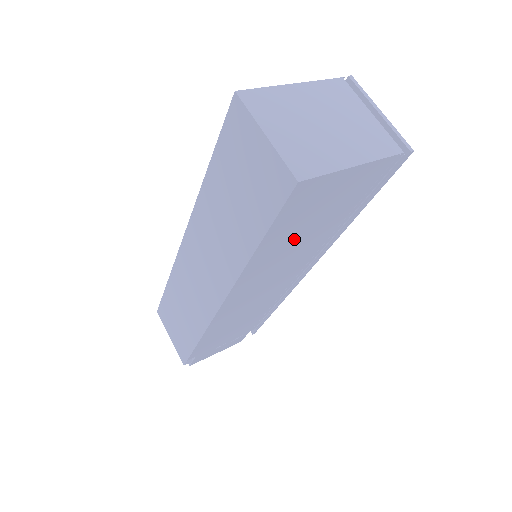
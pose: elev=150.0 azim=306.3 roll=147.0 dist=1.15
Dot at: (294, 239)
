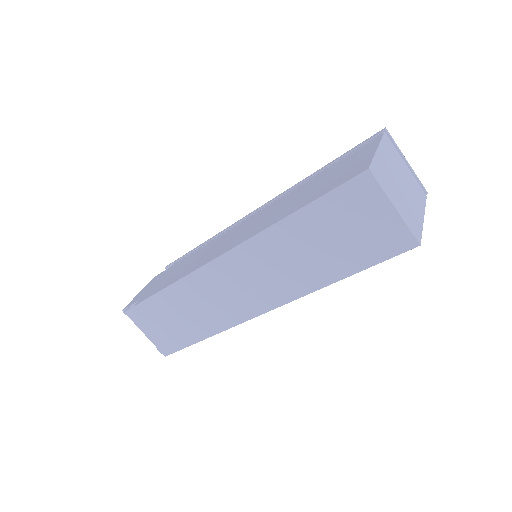
Dot at: occluded
